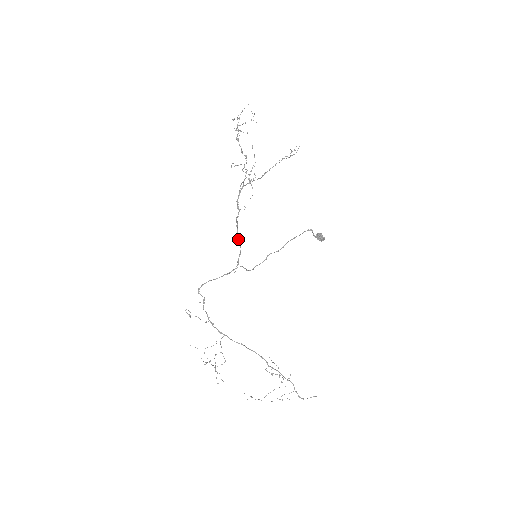
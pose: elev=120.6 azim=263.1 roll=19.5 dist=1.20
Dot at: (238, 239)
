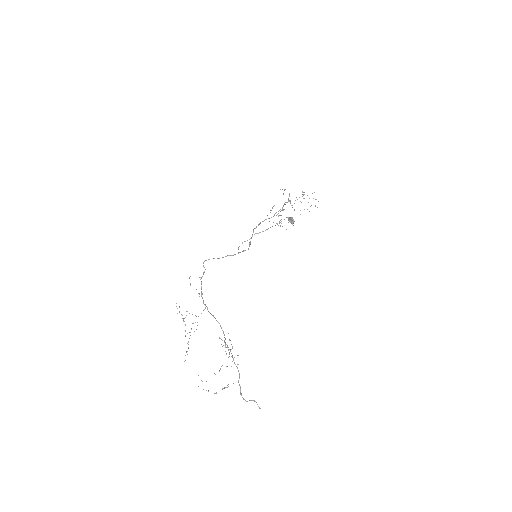
Dot at: (249, 243)
